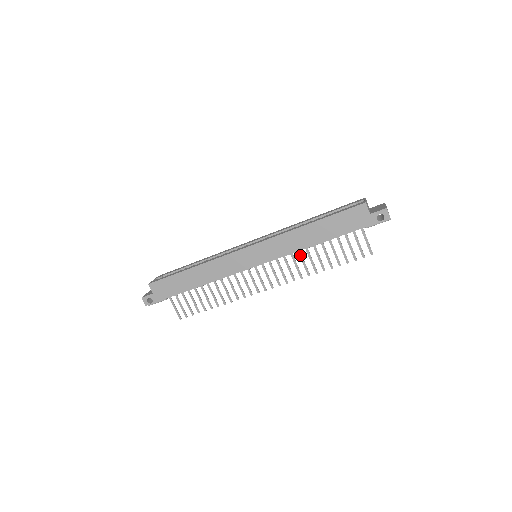
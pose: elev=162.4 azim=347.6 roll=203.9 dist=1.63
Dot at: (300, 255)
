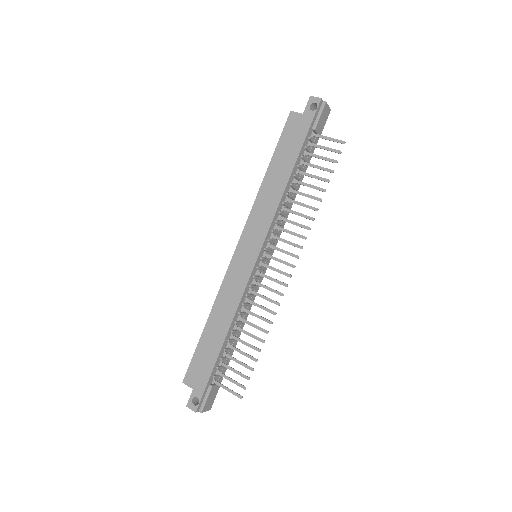
Dot at: (288, 211)
